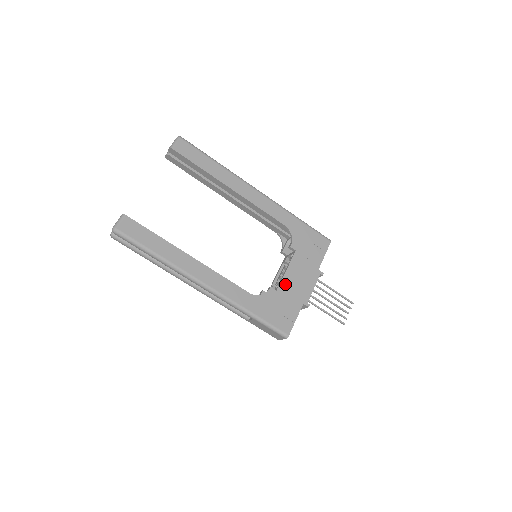
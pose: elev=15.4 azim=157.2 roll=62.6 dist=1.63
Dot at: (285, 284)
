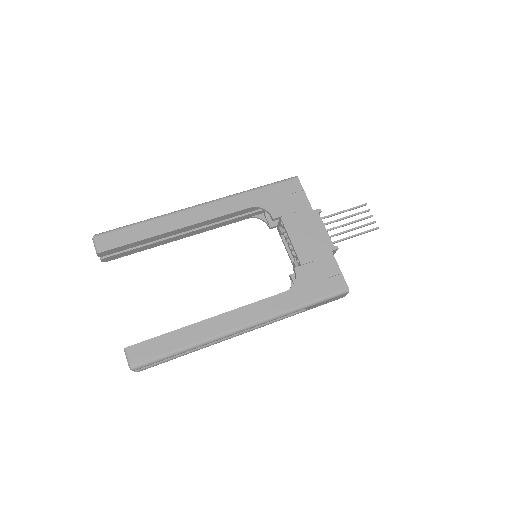
Dot at: (302, 253)
